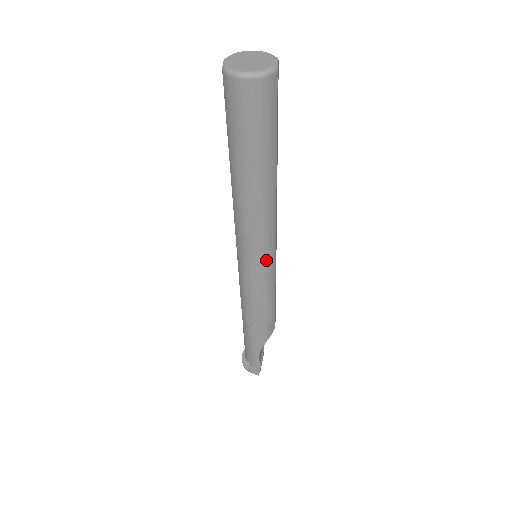
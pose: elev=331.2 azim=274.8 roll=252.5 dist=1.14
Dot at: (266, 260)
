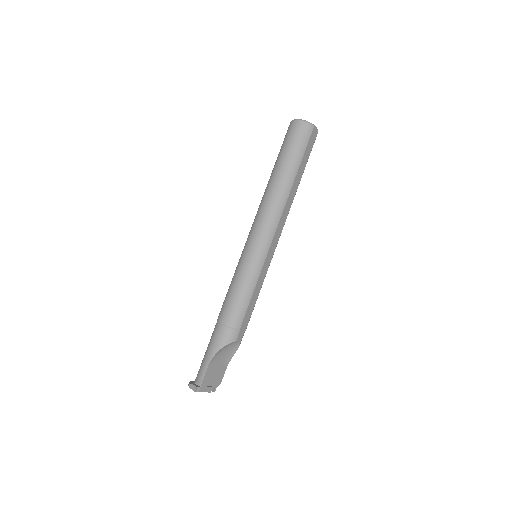
Dot at: (260, 246)
